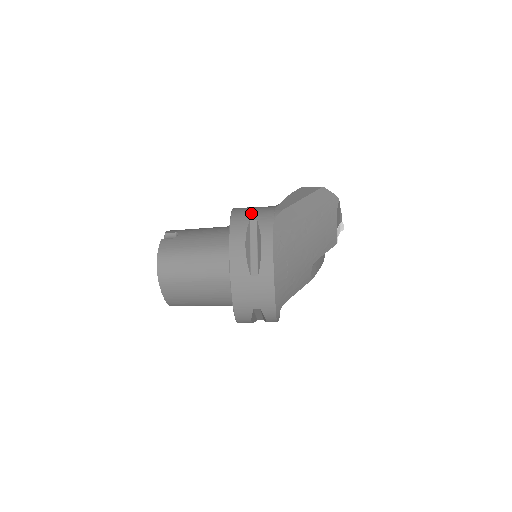
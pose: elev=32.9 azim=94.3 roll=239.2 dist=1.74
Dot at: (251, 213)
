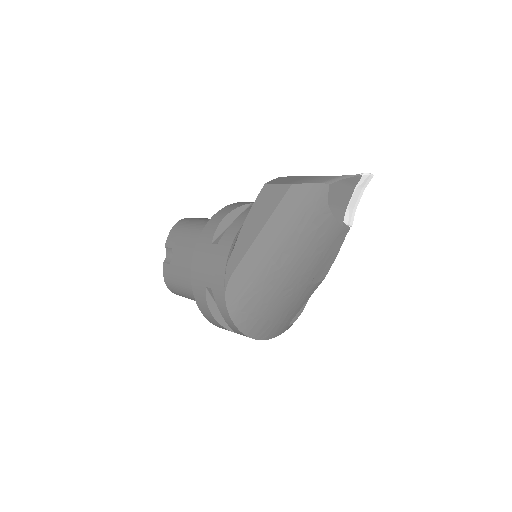
Dot at: (206, 273)
